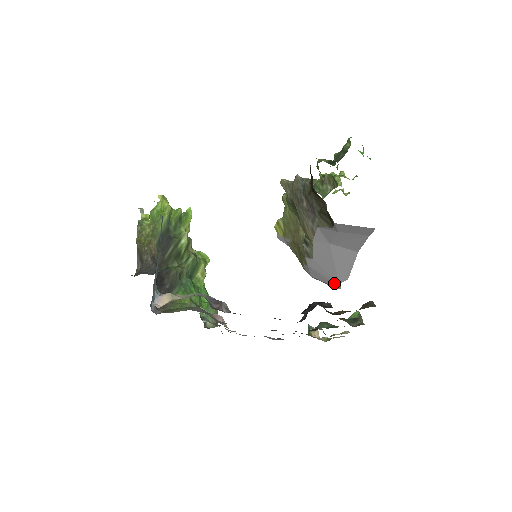
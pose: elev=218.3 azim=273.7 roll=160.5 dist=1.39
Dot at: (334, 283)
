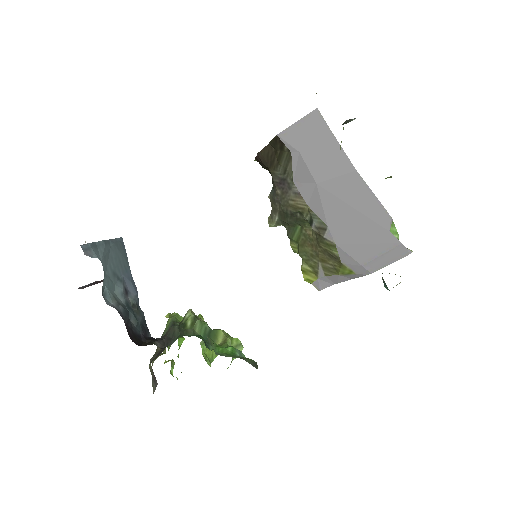
Dot at: (385, 239)
